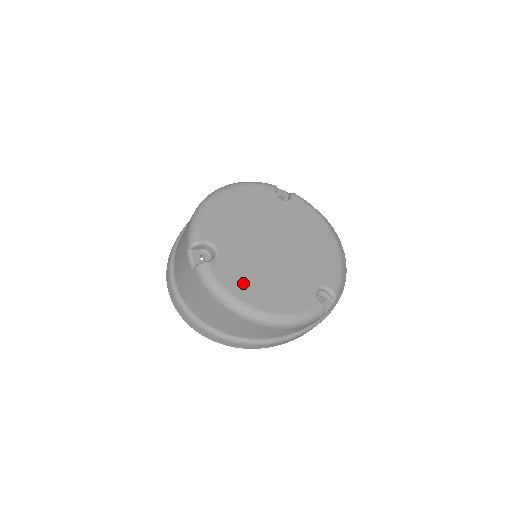
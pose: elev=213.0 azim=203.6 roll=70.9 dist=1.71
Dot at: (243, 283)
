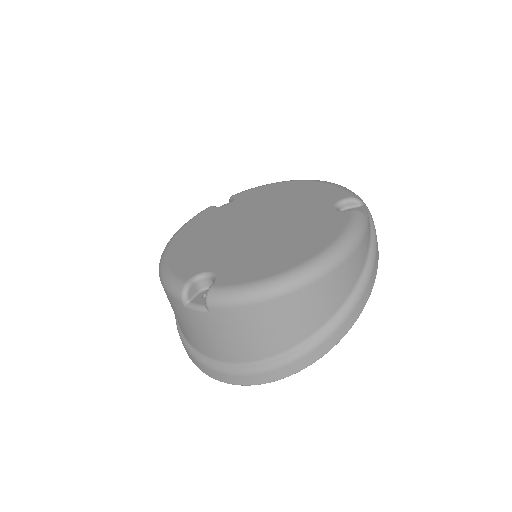
Dot at: (264, 265)
